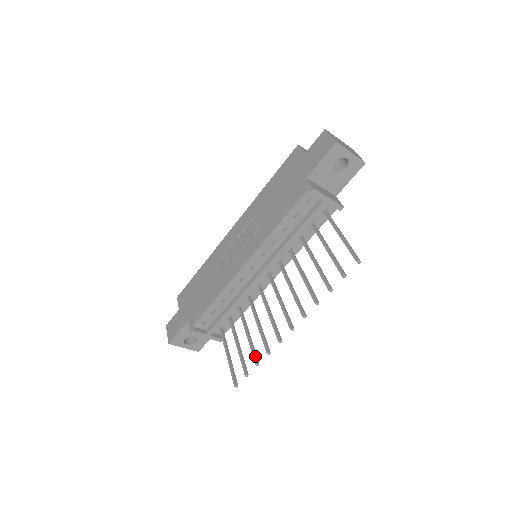
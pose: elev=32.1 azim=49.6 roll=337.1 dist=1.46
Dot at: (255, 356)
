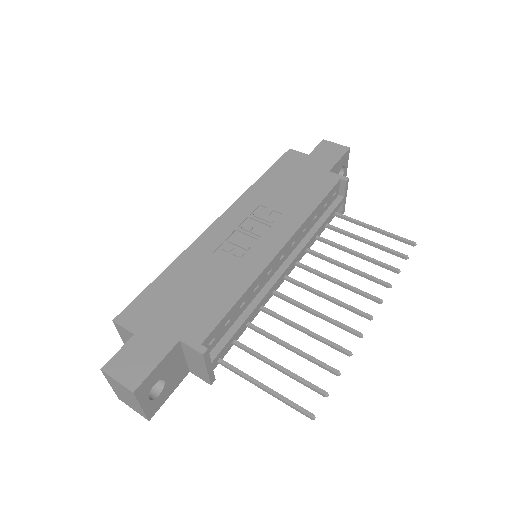
Dot at: (328, 365)
